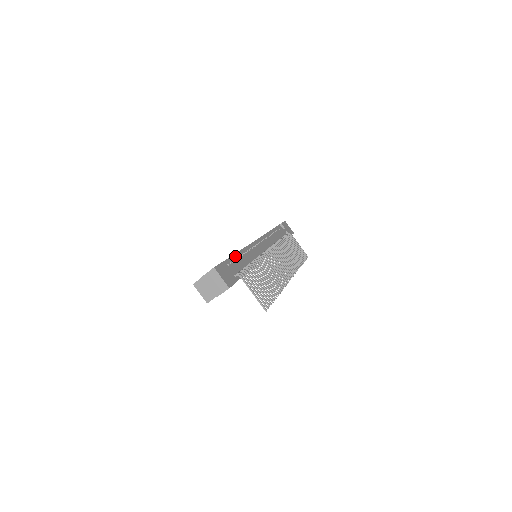
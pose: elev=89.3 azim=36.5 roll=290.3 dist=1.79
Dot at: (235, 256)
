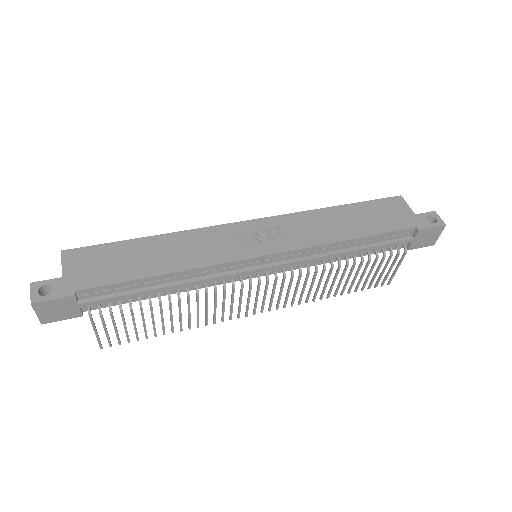
Dot at: (138, 281)
